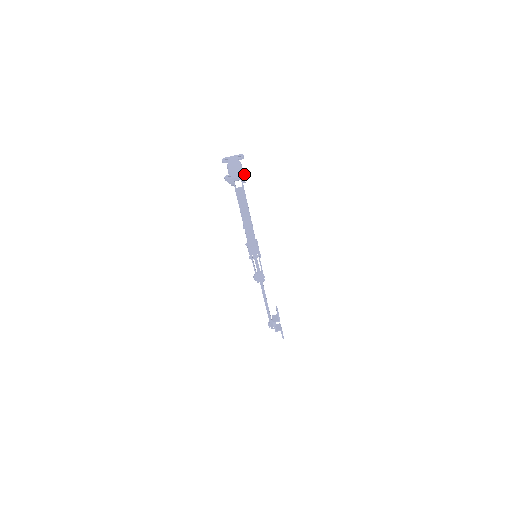
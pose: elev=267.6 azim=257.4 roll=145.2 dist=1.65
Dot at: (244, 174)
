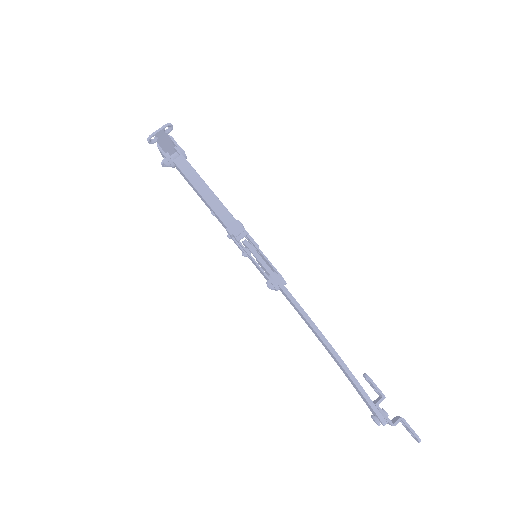
Dot at: (166, 126)
